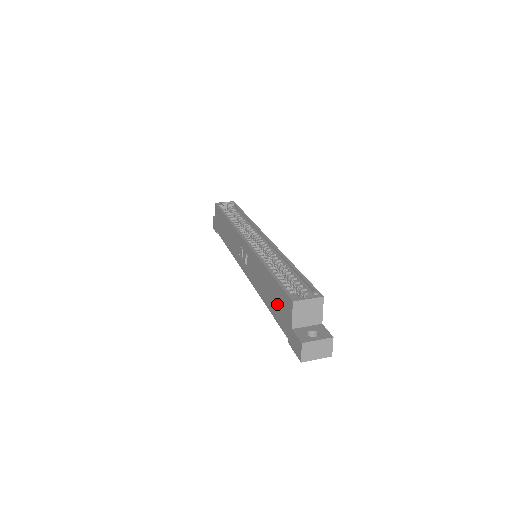
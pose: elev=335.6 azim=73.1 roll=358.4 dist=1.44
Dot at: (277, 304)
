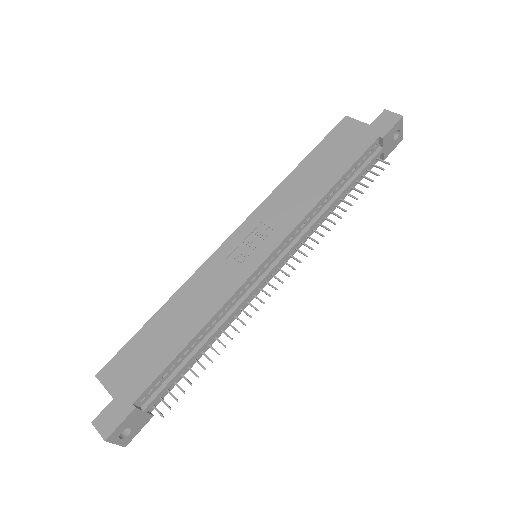
Dot at: (340, 150)
